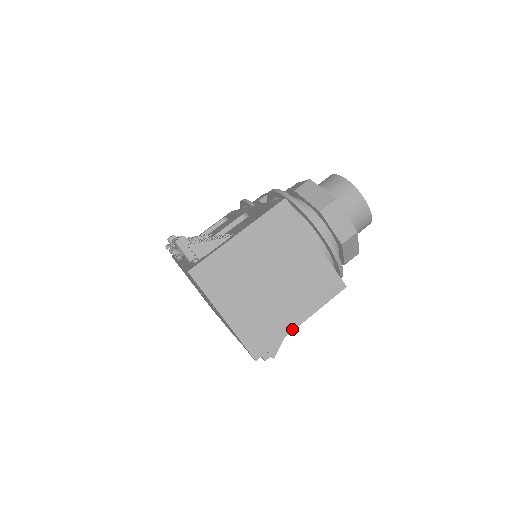
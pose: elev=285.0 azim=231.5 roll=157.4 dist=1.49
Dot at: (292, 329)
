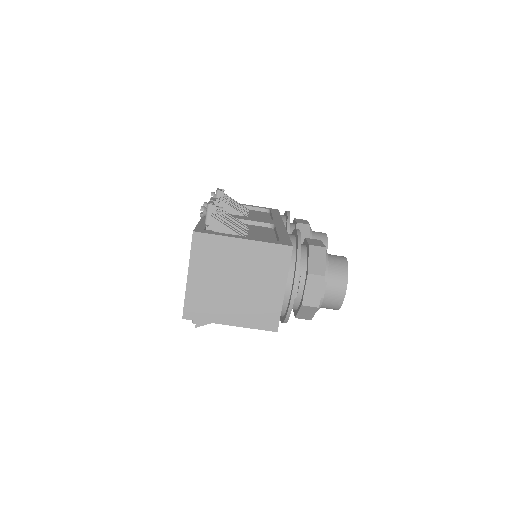
Dot at: (221, 323)
